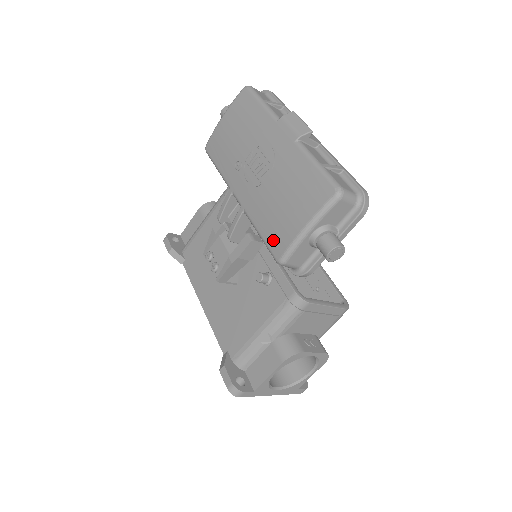
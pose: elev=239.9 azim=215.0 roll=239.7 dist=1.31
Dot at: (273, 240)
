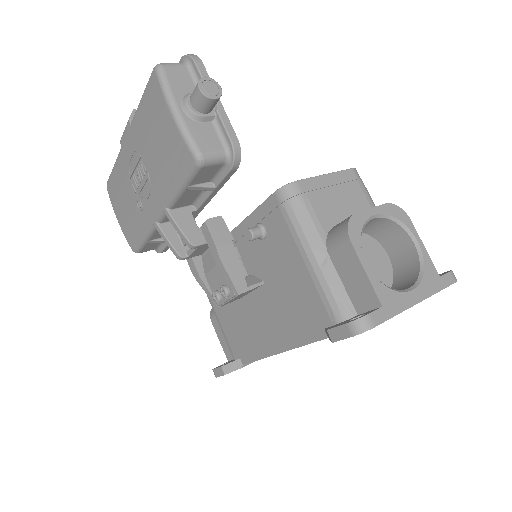
Dot at: (181, 165)
